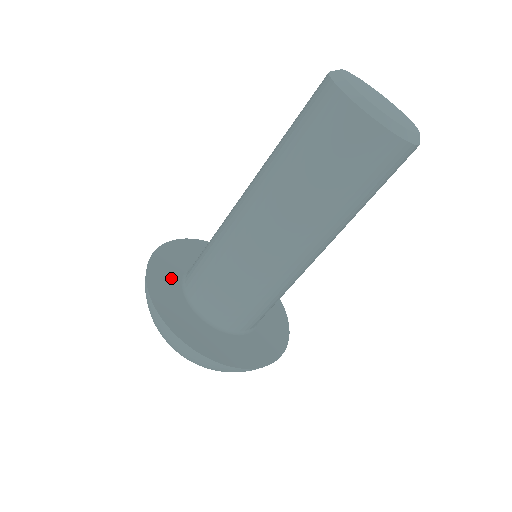
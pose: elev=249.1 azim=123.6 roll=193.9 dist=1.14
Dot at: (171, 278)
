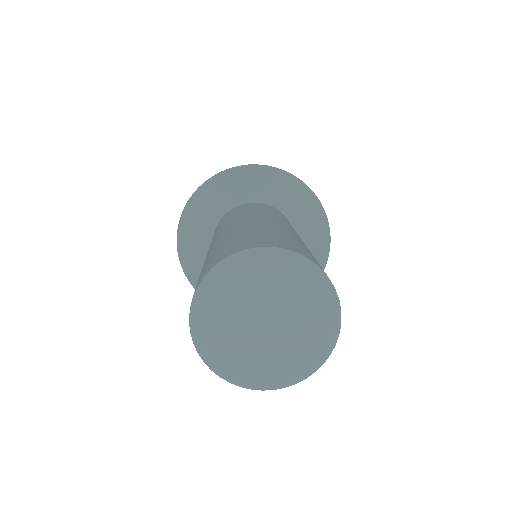
Dot at: (202, 255)
